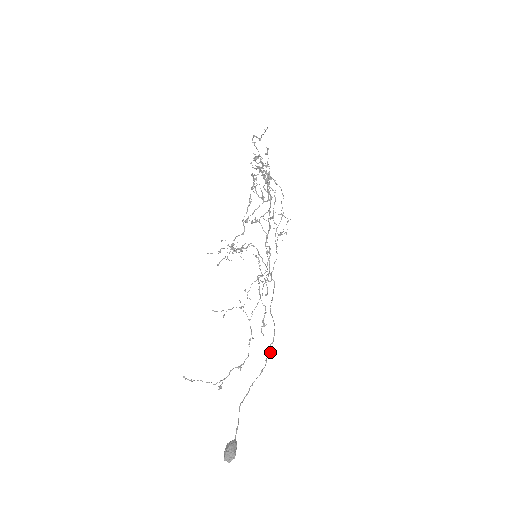
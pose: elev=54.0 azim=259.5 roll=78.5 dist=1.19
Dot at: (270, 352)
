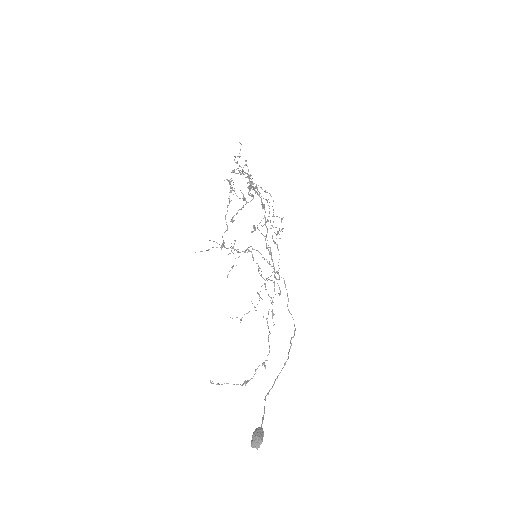
Dot at: occluded
